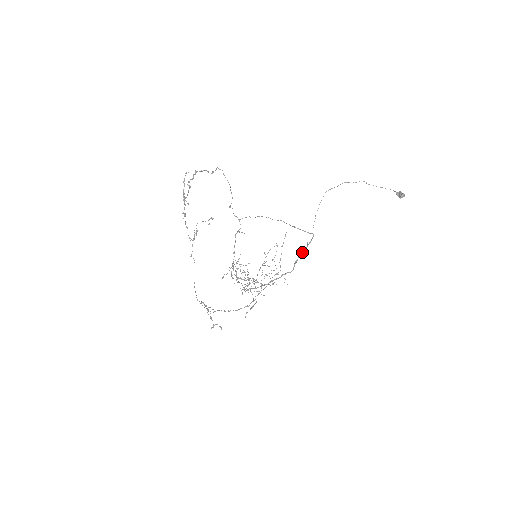
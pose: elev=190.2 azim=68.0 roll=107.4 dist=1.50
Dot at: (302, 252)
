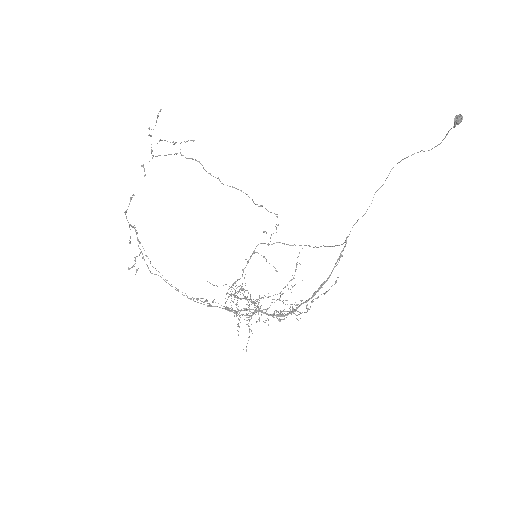
Dot at: (332, 270)
